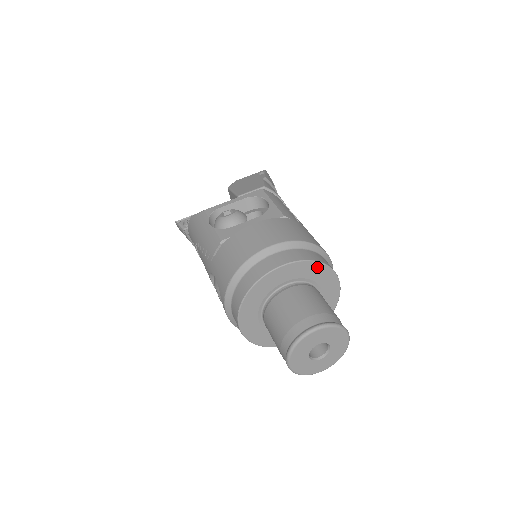
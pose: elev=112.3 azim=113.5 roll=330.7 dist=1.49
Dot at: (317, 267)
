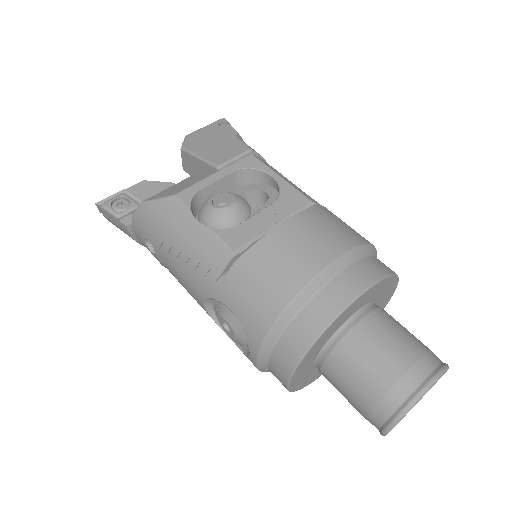
Dot at: (389, 281)
